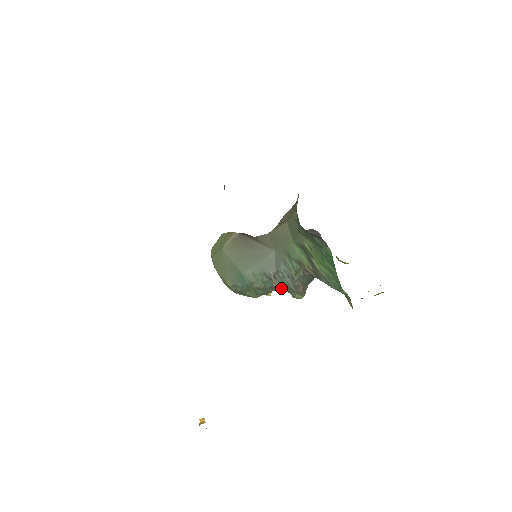
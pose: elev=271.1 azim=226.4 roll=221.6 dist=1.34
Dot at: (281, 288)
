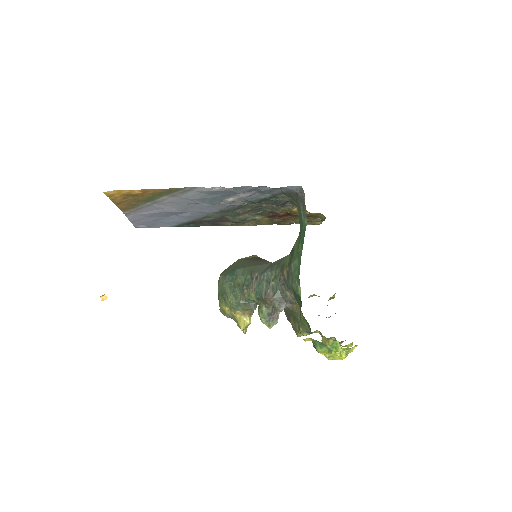
Dot at: (255, 293)
